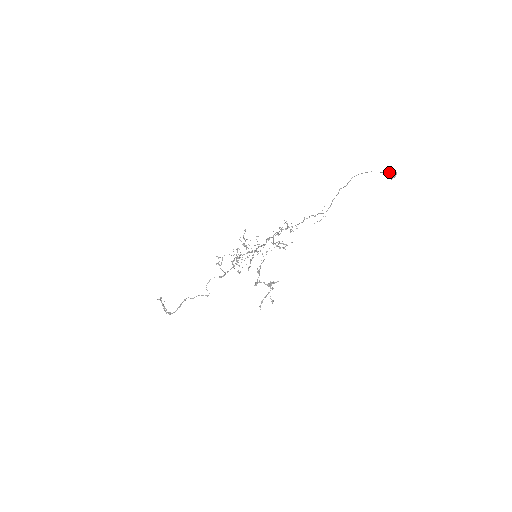
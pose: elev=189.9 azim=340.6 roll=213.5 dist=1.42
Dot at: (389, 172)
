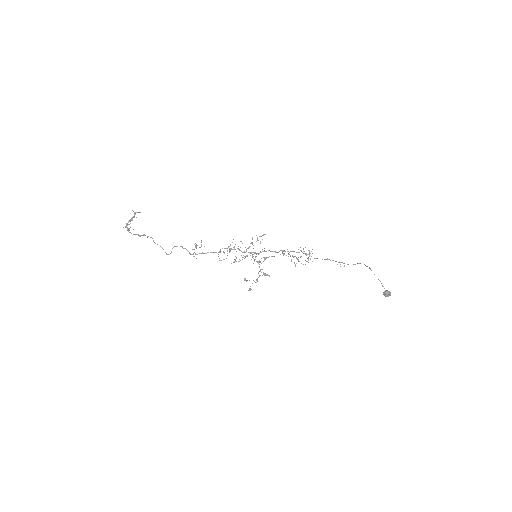
Dot at: (387, 290)
